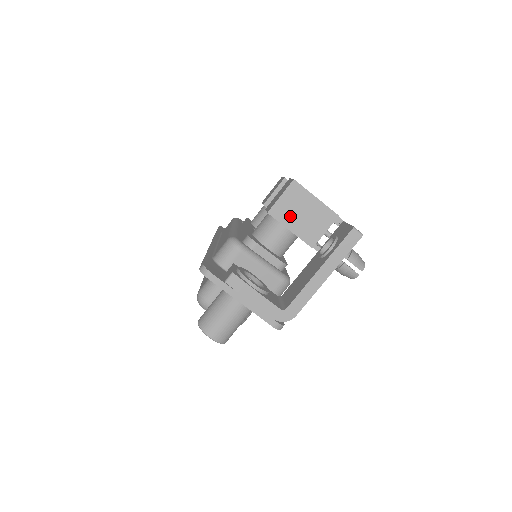
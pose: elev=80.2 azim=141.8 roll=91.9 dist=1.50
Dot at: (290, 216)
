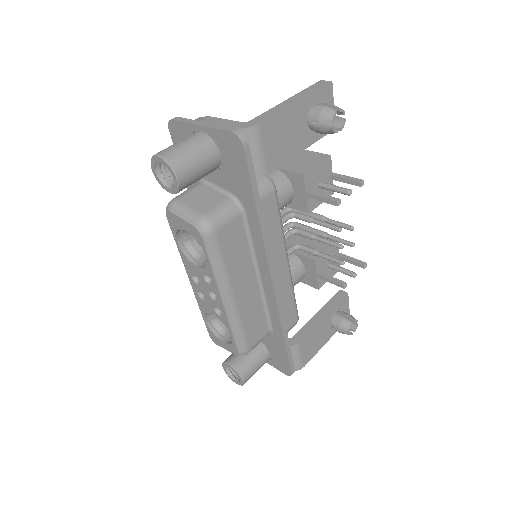
Dot at: occluded
